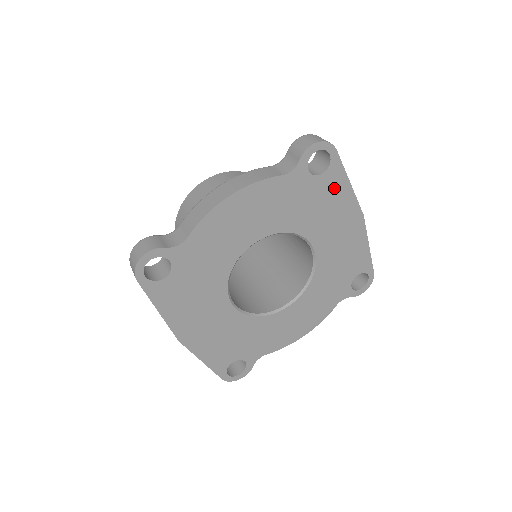
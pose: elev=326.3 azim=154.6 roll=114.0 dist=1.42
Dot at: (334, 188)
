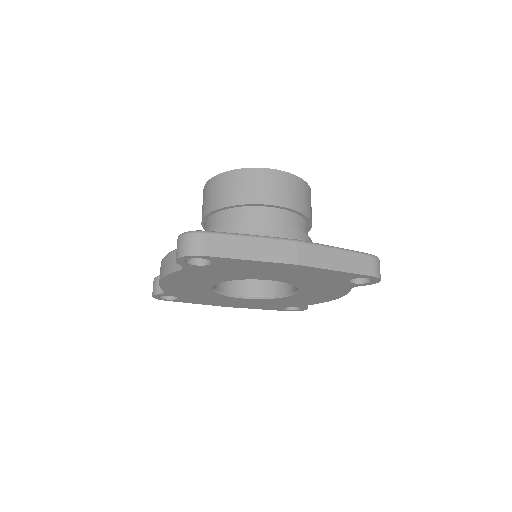
Dot at: (236, 264)
